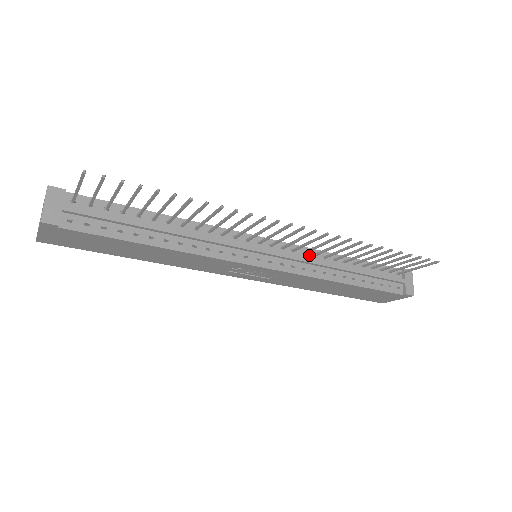
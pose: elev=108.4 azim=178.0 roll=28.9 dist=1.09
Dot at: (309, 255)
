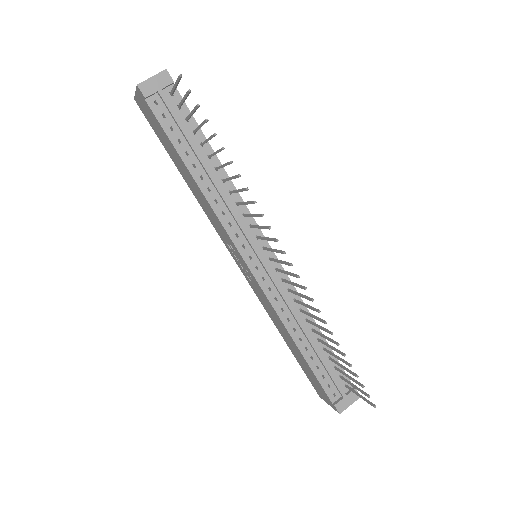
Dot at: (291, 296)
